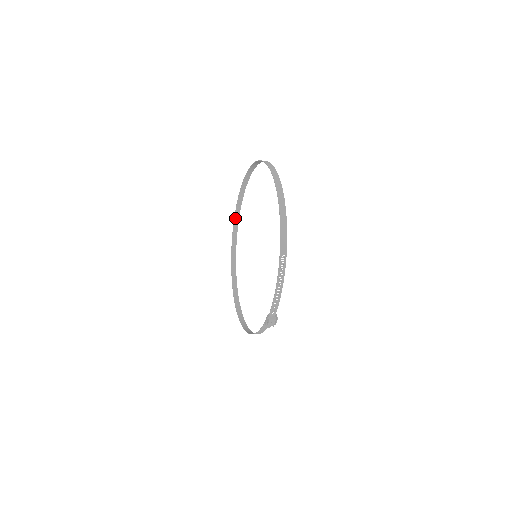
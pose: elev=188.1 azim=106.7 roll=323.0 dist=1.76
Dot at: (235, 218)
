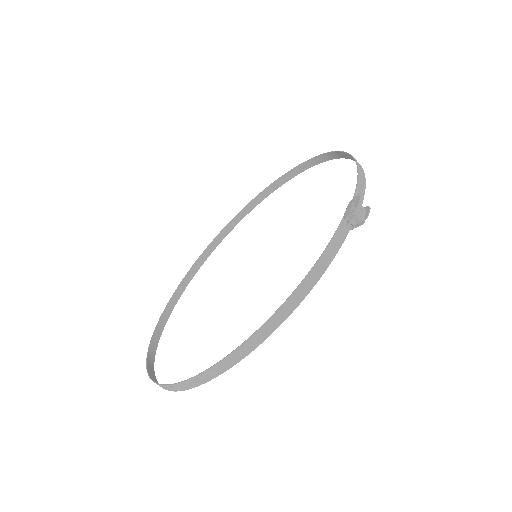
Dot at: (161, 319)
